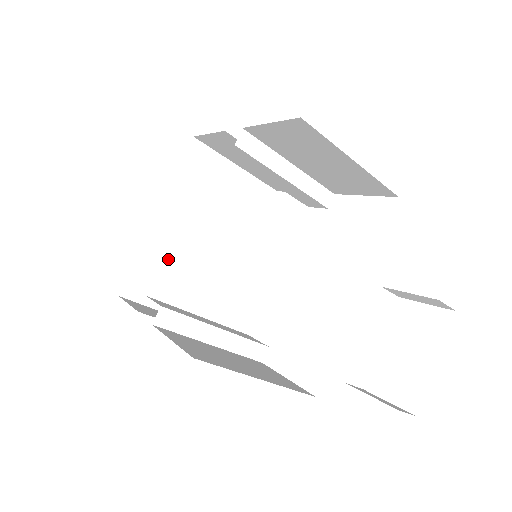
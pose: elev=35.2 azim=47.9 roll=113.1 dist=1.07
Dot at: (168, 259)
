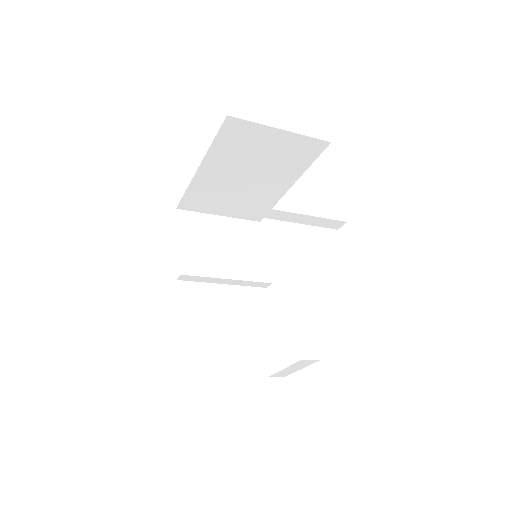
Dot at: (213, 190)
